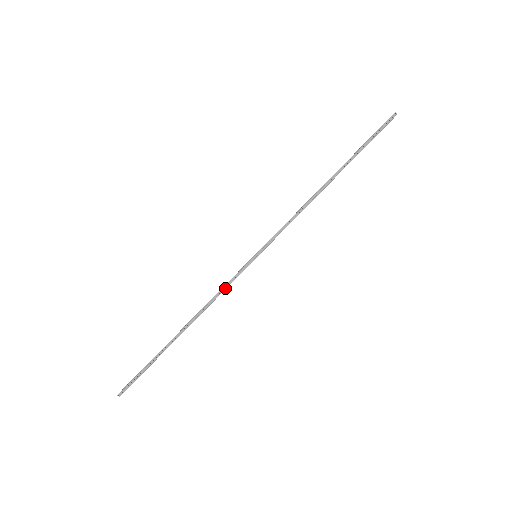
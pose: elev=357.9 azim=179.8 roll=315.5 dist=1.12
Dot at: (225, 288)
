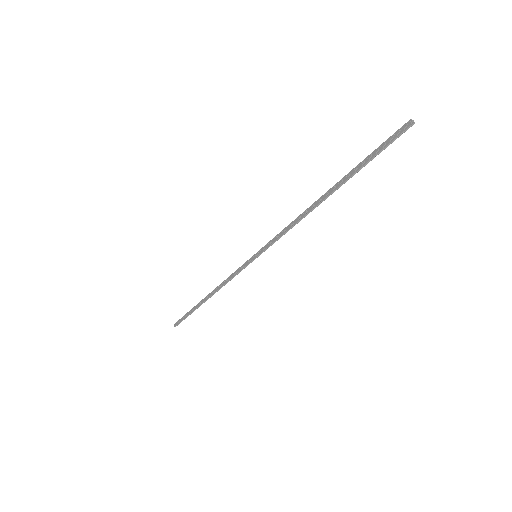
Dot at: (232, 275)
